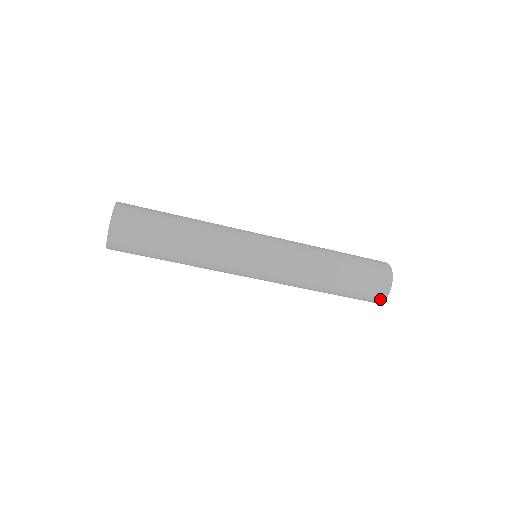
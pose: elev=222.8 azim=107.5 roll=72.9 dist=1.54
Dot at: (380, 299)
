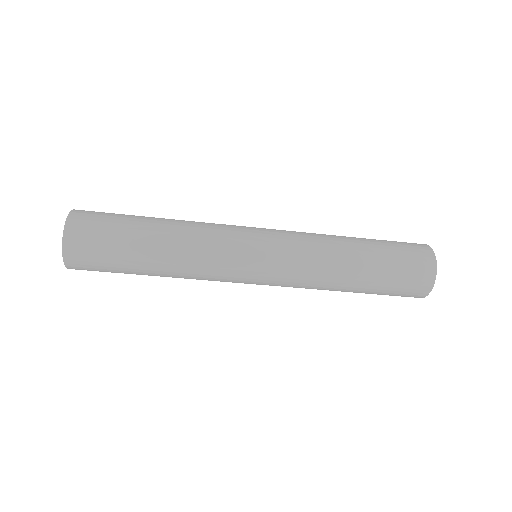
Dot at: (424, 291)
